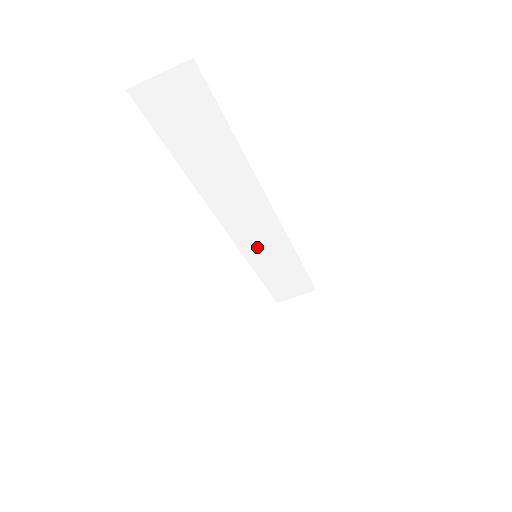
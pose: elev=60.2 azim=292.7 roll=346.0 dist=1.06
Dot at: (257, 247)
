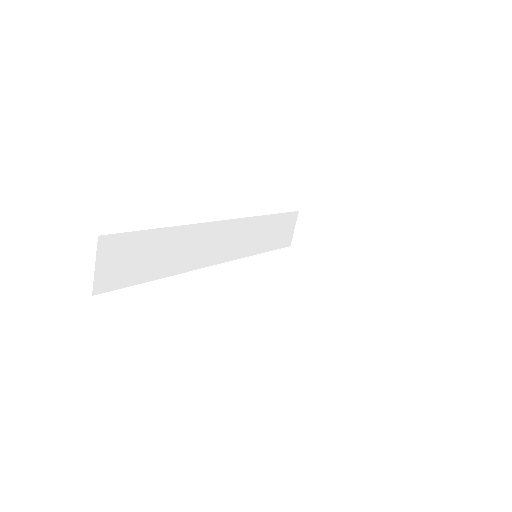
Dot at: (245, 244)
